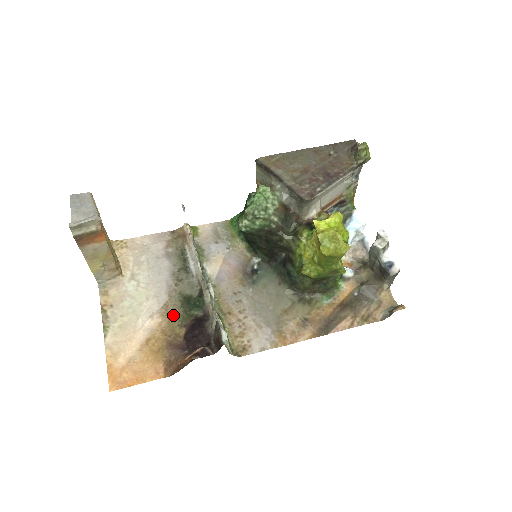
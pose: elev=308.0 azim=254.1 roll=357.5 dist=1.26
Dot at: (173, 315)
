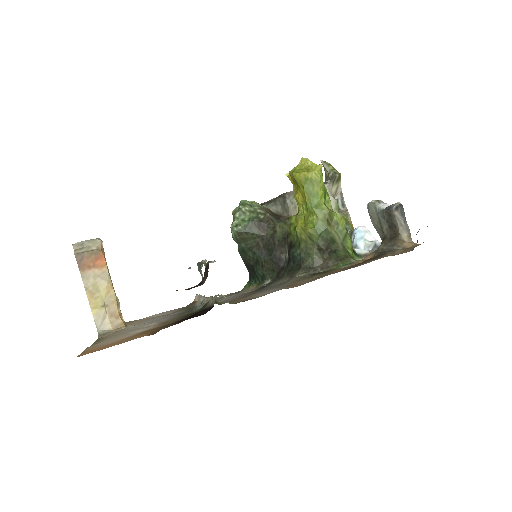
Dot at: (172, 321)
